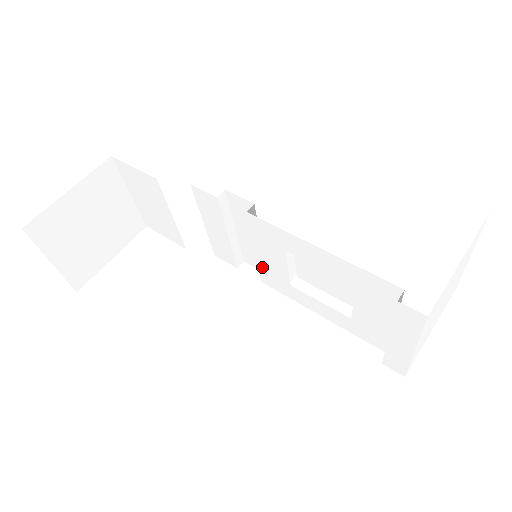
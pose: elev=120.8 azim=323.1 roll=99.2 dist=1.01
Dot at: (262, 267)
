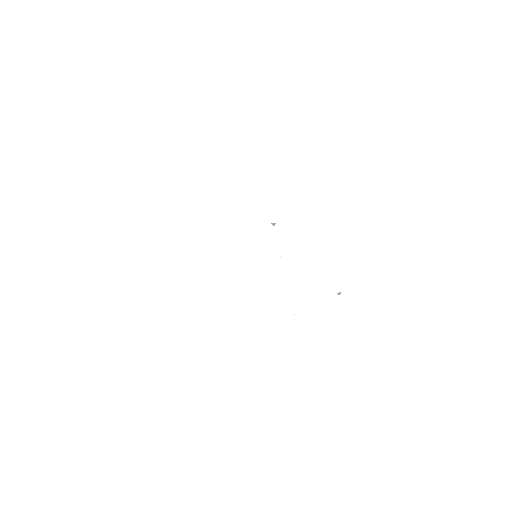
Dot at: (252, 268)
